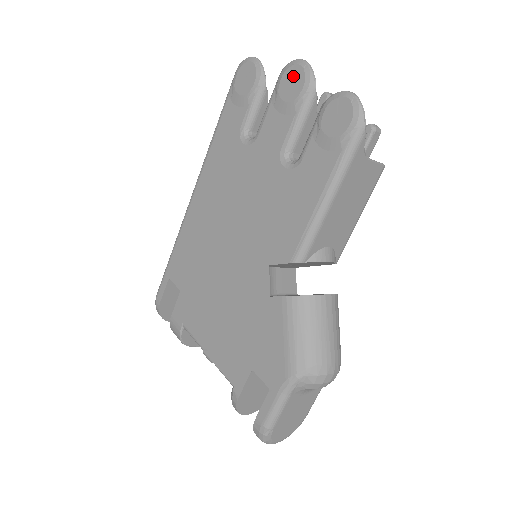
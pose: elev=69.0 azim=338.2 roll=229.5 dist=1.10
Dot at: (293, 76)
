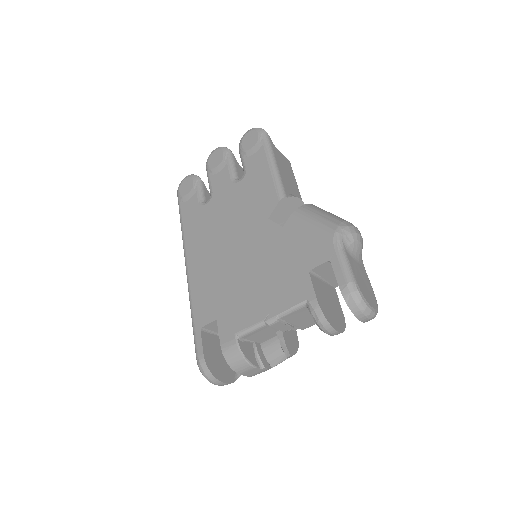
Dot at: (214, 156)
